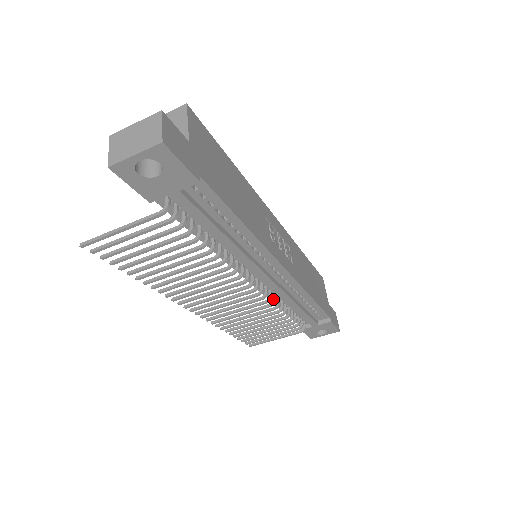
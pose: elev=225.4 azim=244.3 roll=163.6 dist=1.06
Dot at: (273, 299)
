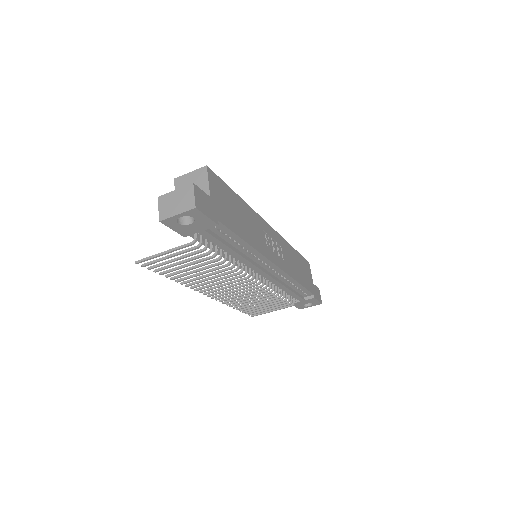
Dot at: (269, 286)
